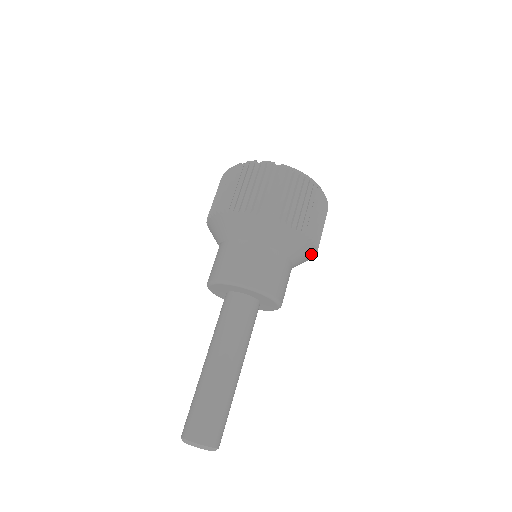
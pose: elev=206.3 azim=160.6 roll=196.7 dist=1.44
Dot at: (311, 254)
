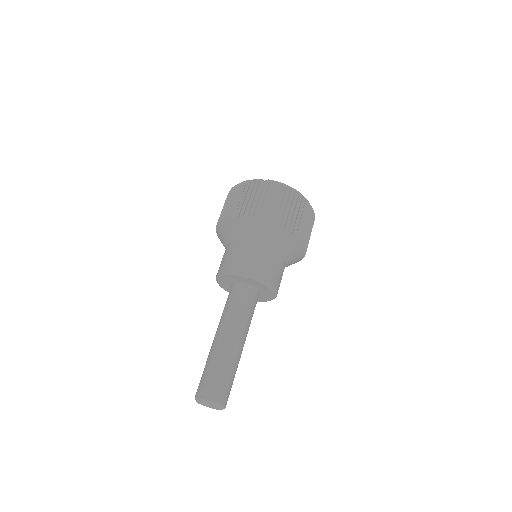
Dot at: (300, 250)
